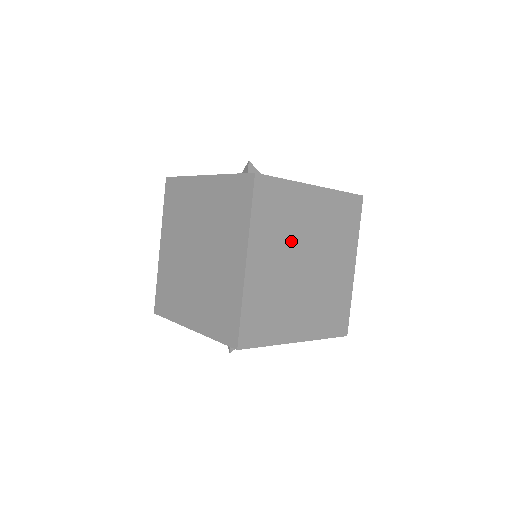
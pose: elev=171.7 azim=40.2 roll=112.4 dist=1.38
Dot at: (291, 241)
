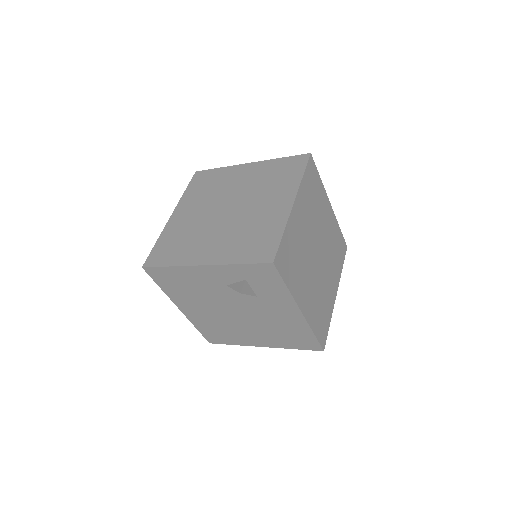
Dot at: (314, 223)
